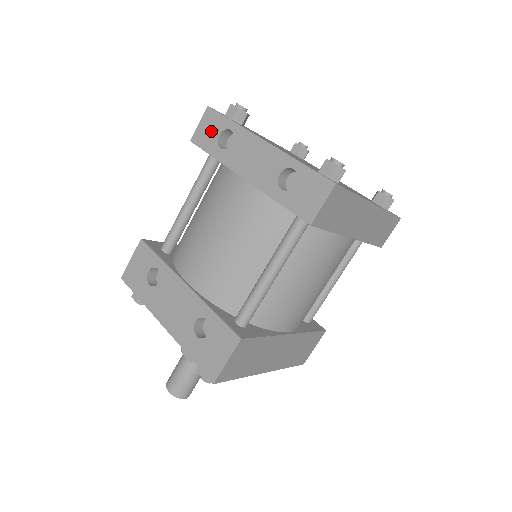
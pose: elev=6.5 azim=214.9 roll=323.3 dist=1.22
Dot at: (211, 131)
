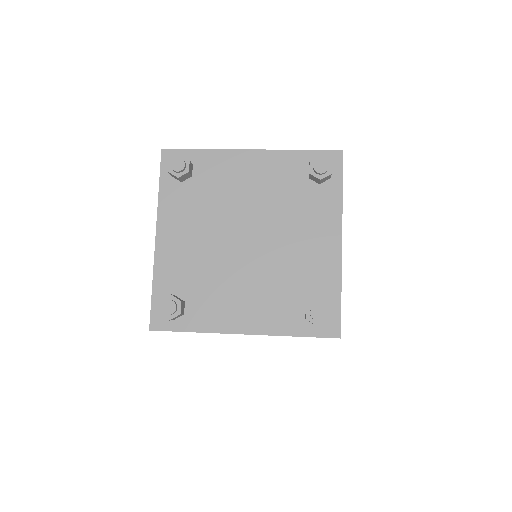
Dot at: occluded
